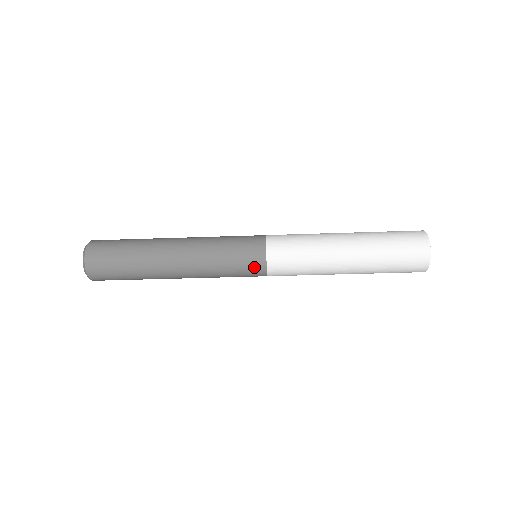
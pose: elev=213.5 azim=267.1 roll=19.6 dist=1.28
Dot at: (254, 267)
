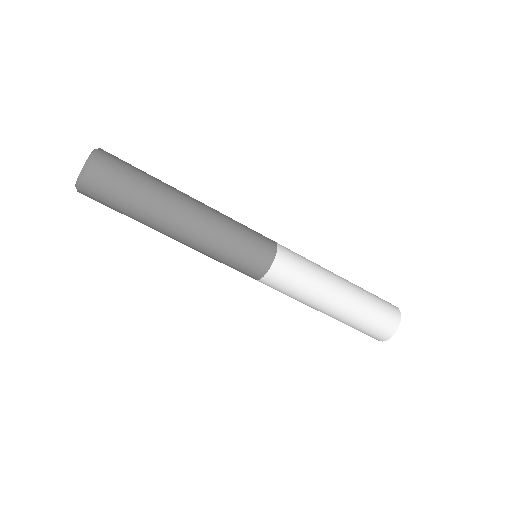
Dot at: (253, 270)
